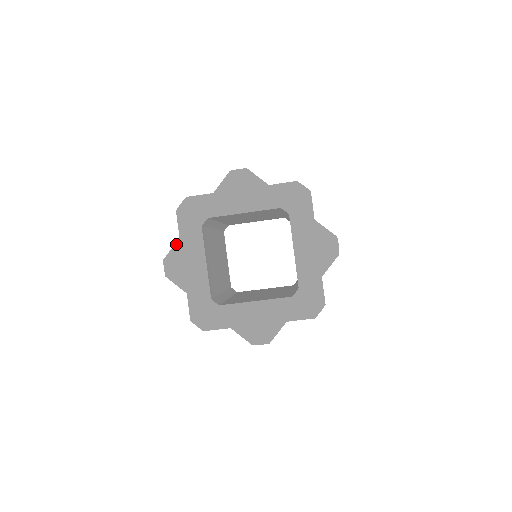
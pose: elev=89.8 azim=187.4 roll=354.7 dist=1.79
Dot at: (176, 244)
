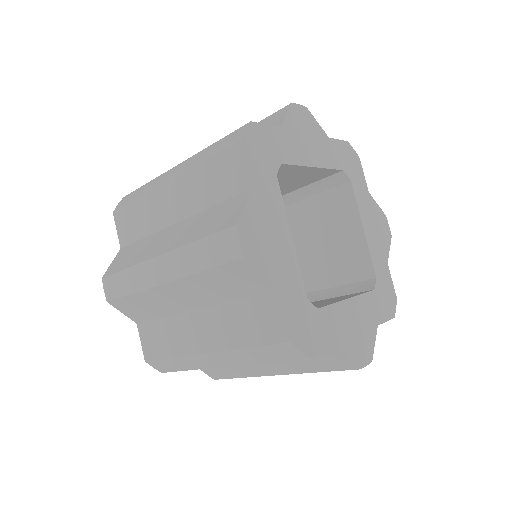
Dot at: (250, 198)
